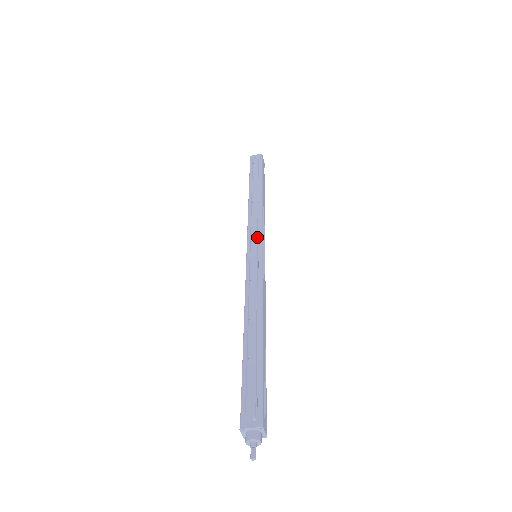
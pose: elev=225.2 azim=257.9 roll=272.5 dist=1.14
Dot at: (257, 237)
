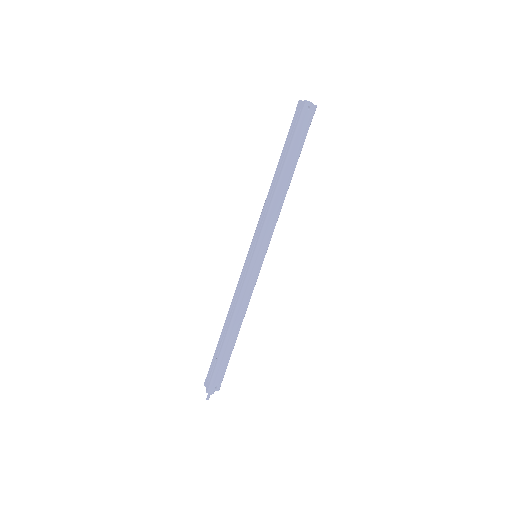
Dot at: (266, 244)
